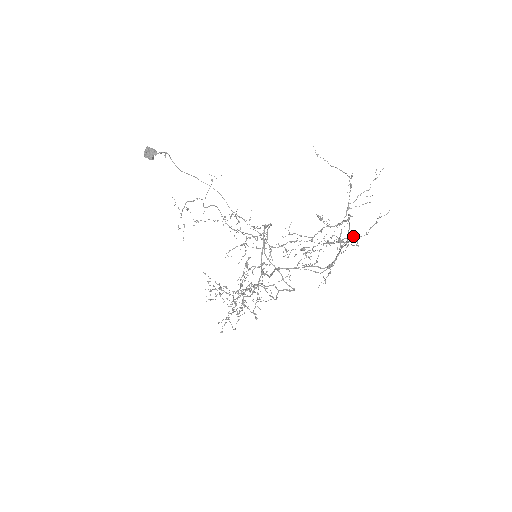
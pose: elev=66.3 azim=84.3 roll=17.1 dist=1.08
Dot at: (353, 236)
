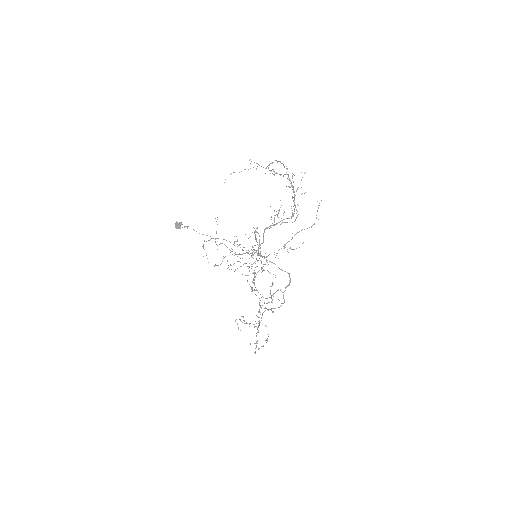
Dot at: occluded
